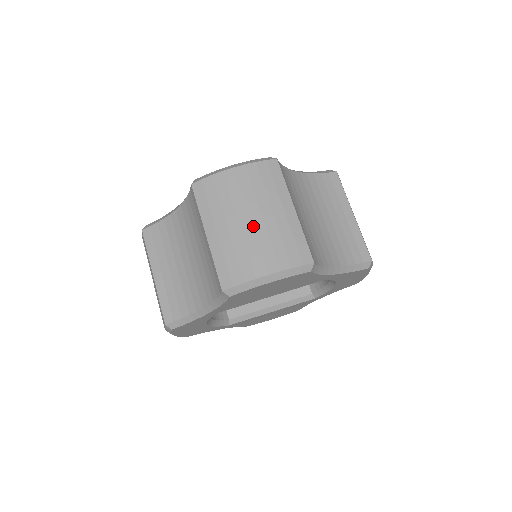
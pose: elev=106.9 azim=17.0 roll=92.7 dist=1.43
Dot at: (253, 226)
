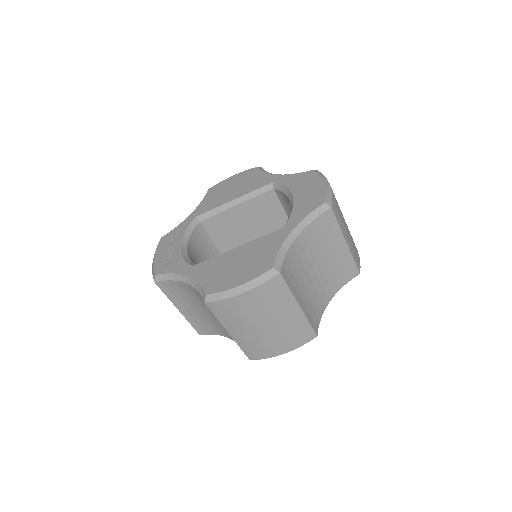
Dot at: (267, 330)
